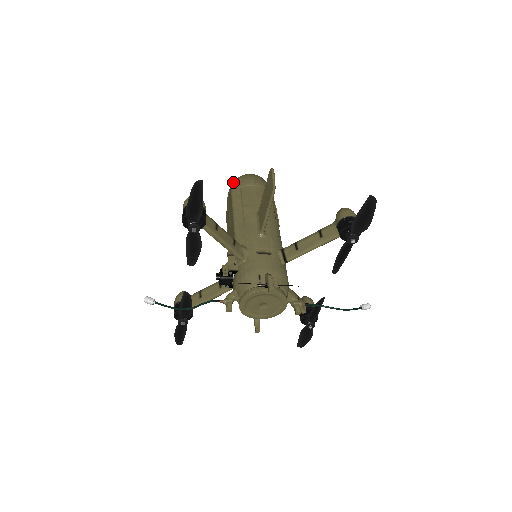
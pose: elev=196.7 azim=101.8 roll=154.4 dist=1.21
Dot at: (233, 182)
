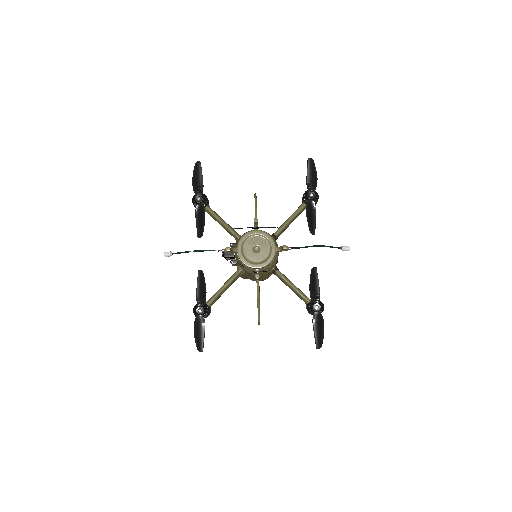
Dot at: occluded
